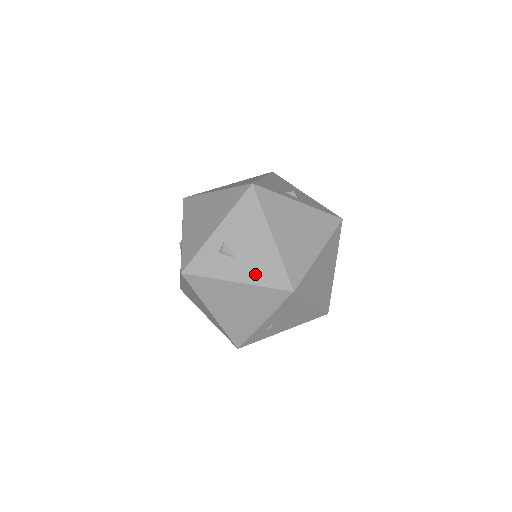
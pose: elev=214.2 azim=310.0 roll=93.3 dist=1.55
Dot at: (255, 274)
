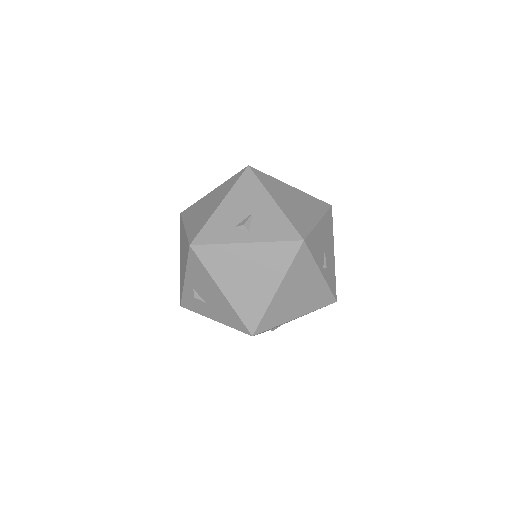
Dot at: (222, 317)
